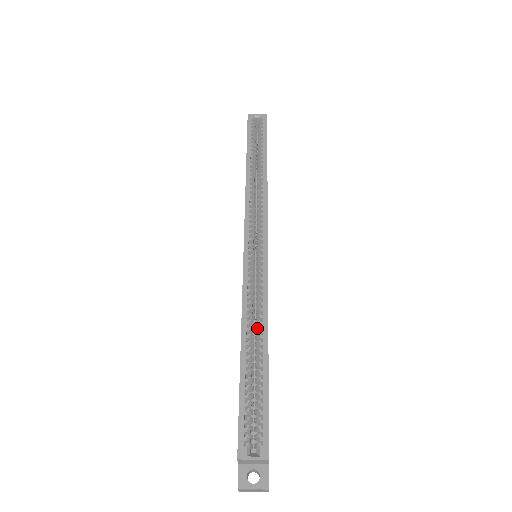
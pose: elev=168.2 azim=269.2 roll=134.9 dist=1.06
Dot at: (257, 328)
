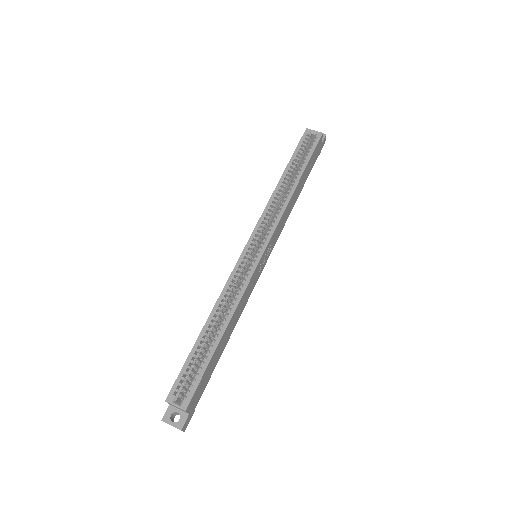
Dot at: (225, 314)
